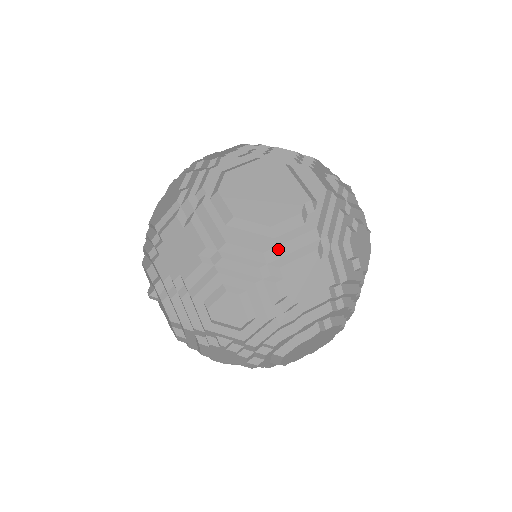
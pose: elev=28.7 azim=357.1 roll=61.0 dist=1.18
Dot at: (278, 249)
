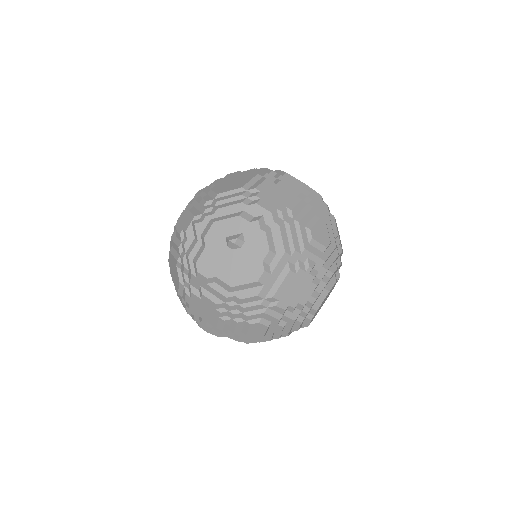
Dot at: (328, 208)
